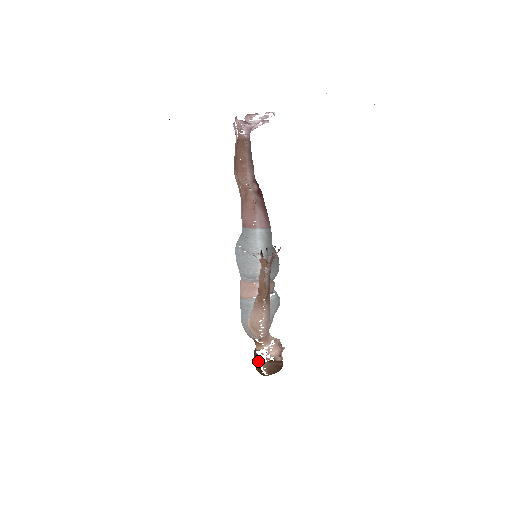
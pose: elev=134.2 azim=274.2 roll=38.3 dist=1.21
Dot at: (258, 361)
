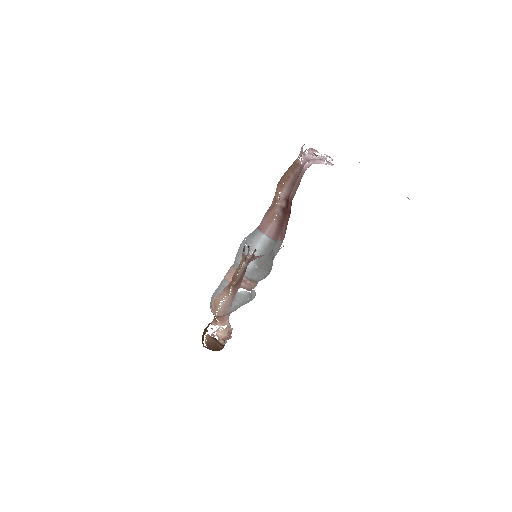
Dot at: (206, 331)
